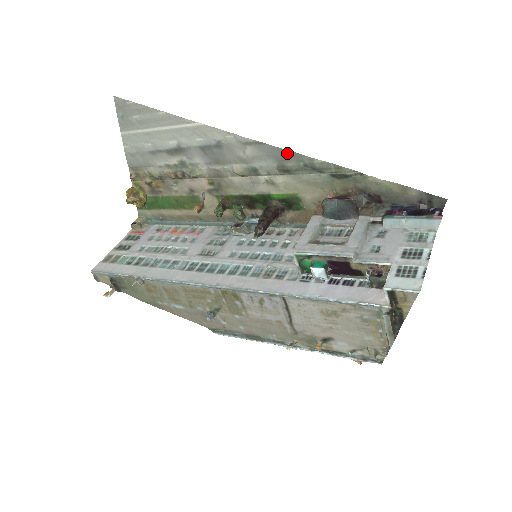
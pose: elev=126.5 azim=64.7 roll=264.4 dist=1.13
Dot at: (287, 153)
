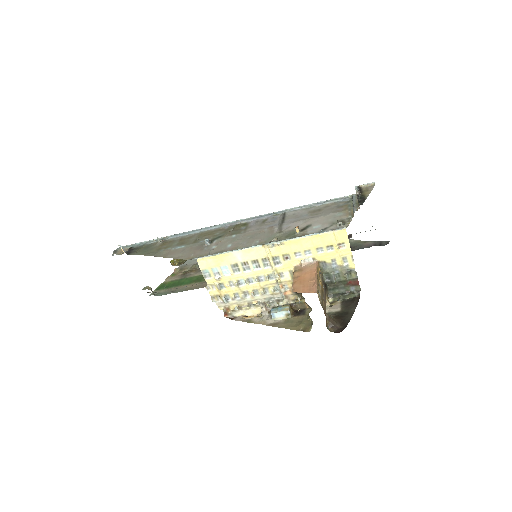
Dot at: occluded
